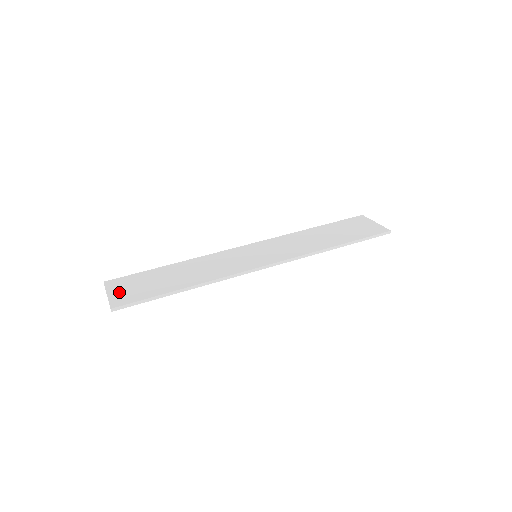
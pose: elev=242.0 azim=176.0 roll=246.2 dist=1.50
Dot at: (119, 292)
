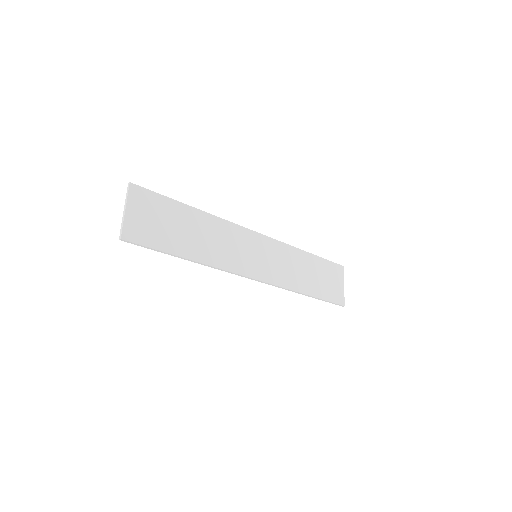
Dot at: (137, 216)
